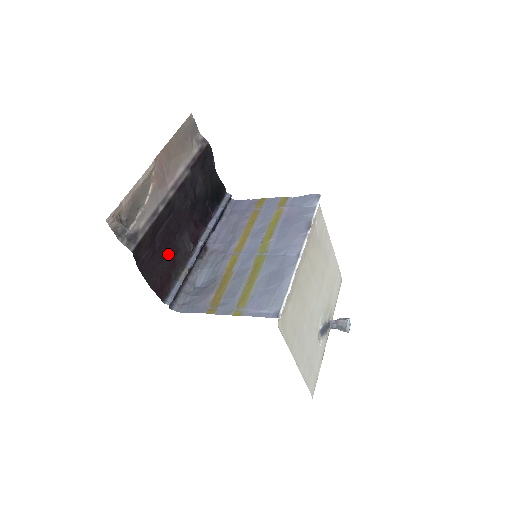
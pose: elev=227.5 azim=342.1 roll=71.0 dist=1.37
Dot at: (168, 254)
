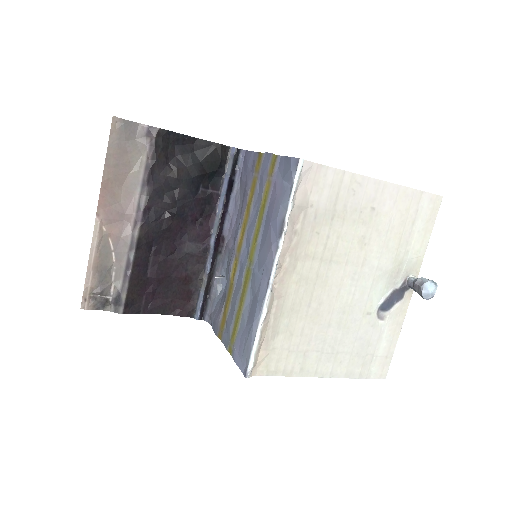
Dot at: (174, 277)
